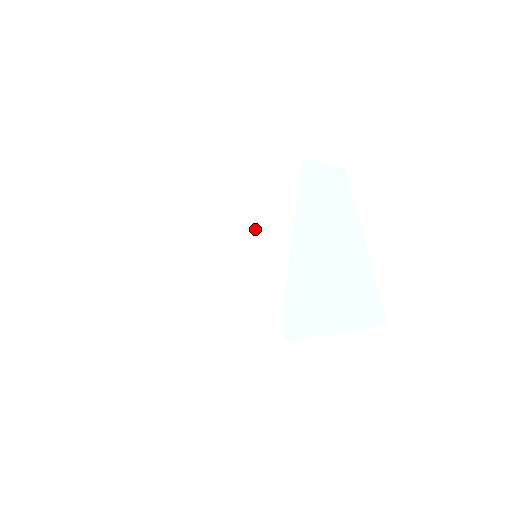
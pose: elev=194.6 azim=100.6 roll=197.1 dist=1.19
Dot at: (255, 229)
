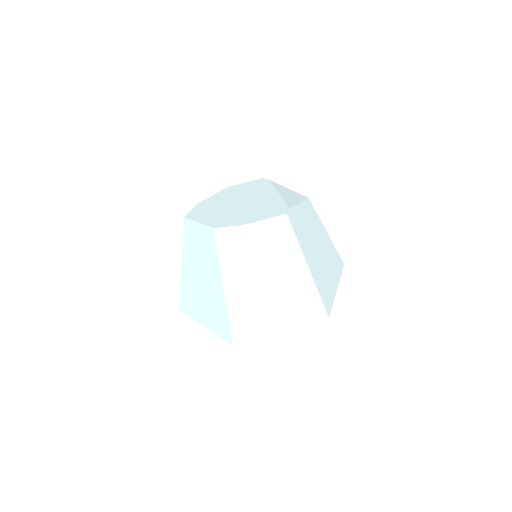
Dot at: (216, 278)
